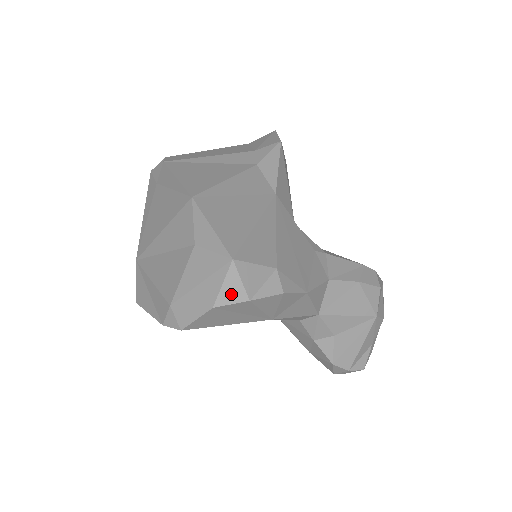
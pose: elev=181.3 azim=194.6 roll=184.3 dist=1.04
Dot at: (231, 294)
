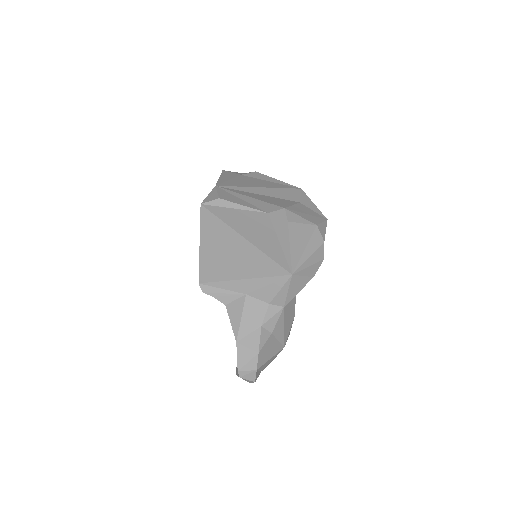
Dot at: (322, 230)
